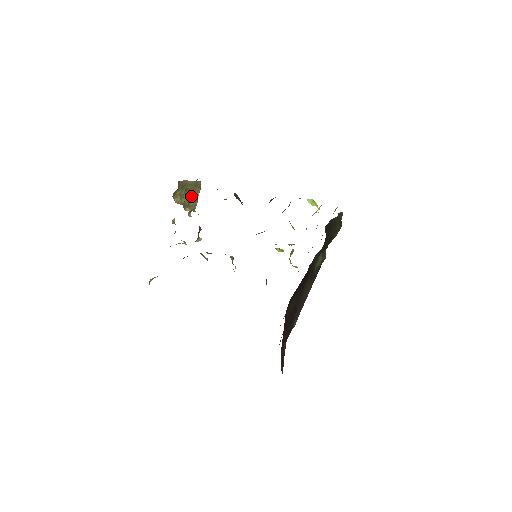
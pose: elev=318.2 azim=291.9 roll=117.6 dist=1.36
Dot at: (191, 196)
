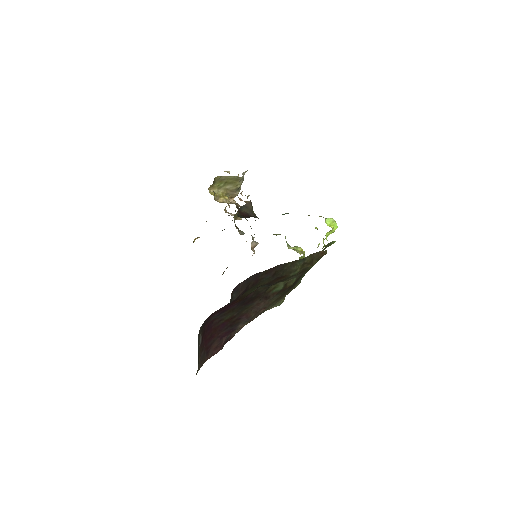
Dot at: (231, 187)
